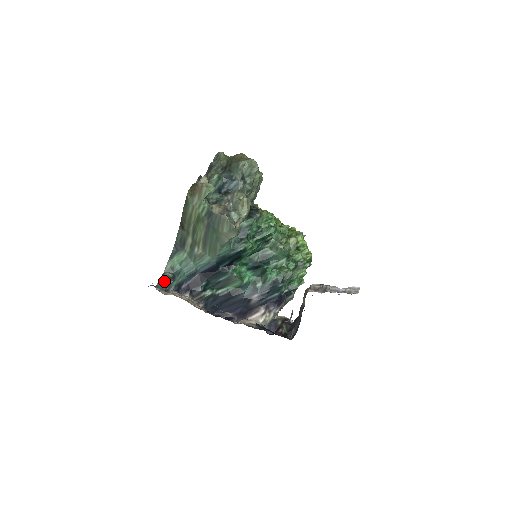
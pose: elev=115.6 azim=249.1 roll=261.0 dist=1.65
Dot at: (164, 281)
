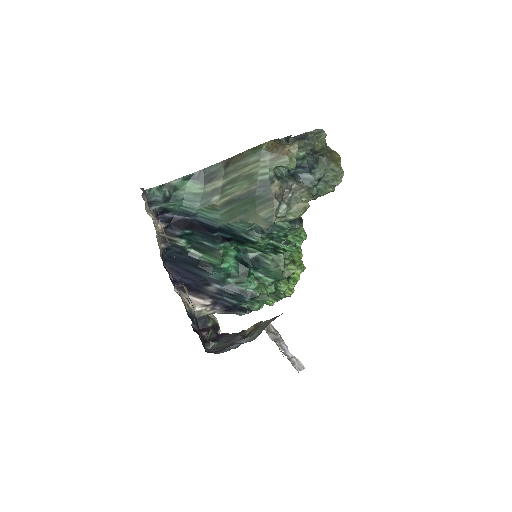
Dot at: (156, 193)
